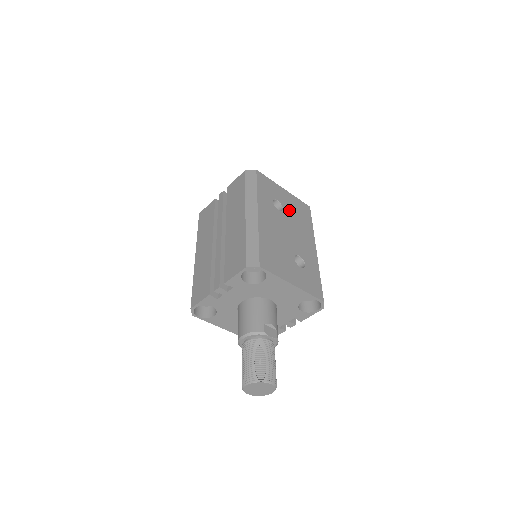
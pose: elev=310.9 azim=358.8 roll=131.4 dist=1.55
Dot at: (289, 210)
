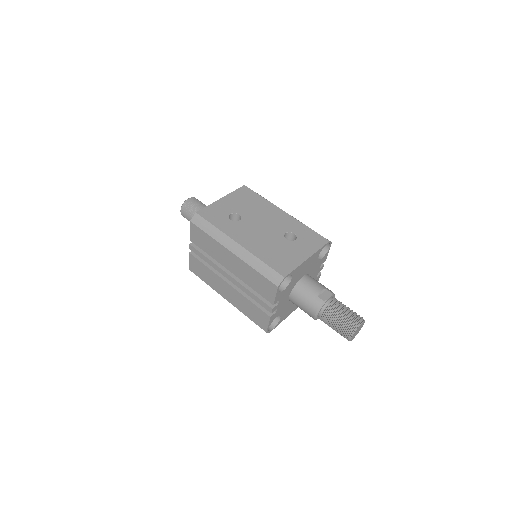
Dot at: (242, 209)
